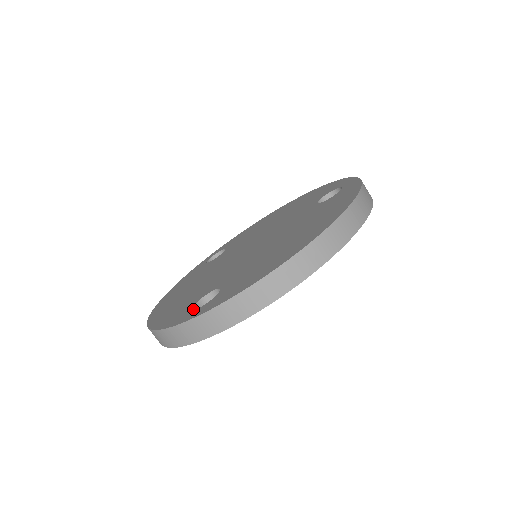
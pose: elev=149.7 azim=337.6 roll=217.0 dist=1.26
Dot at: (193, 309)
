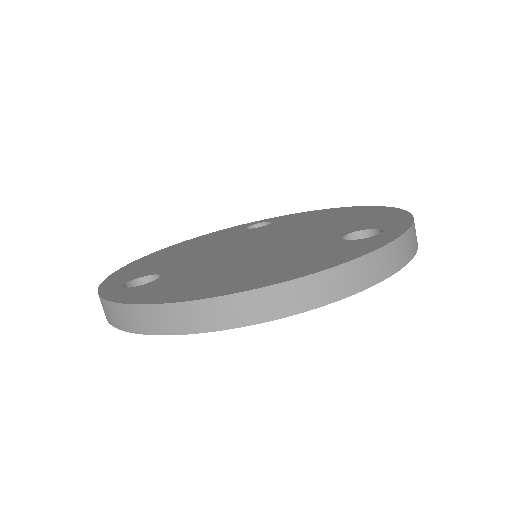
Dot at: (124, 284)
